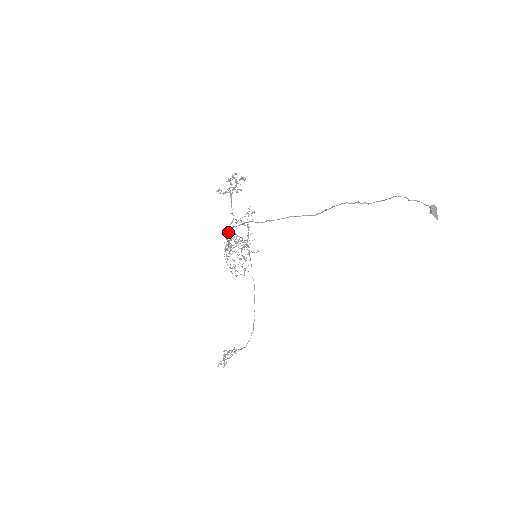
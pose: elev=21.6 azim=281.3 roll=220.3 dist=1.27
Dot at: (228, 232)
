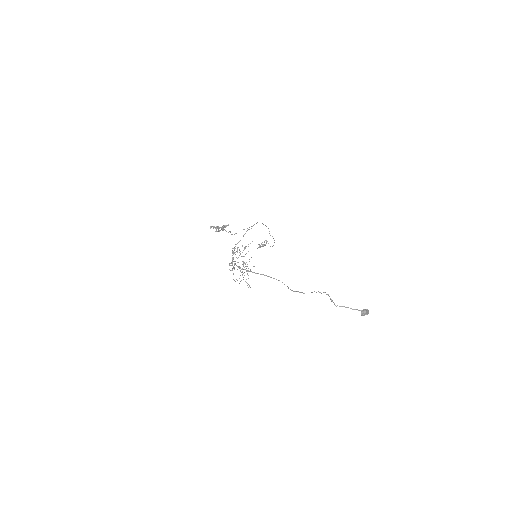
Dot at: (229, 264)
